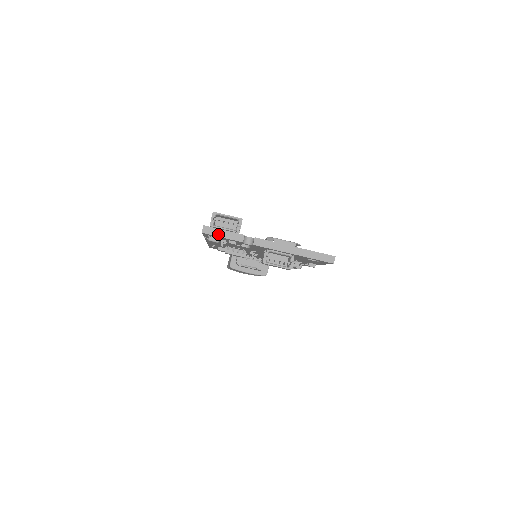
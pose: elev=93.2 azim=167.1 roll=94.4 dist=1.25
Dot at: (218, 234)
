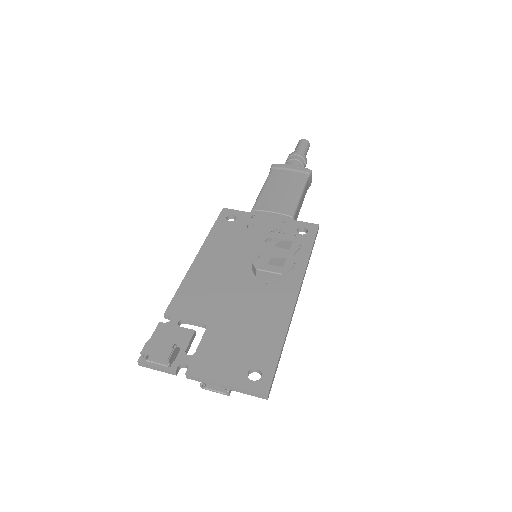
Dot at: (153, 368)
